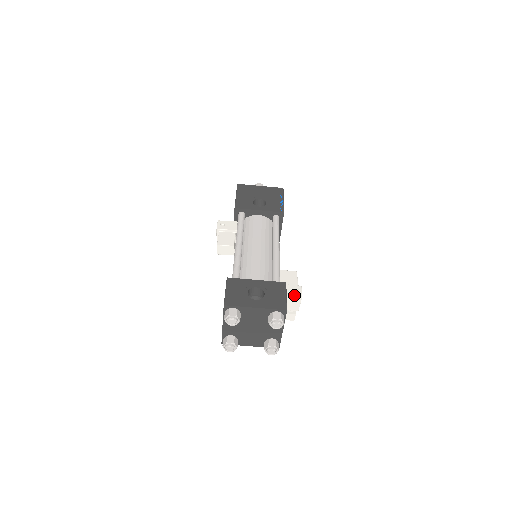
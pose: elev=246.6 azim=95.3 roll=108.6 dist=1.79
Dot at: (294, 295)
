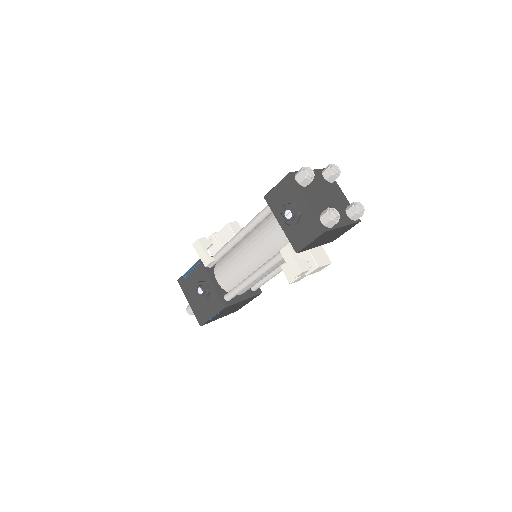
Dot at: (326, 256)
